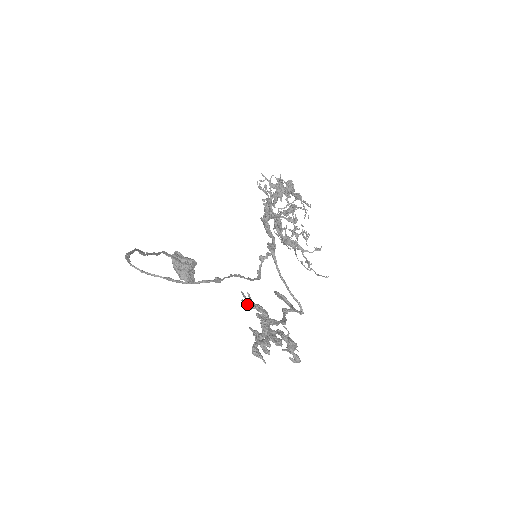
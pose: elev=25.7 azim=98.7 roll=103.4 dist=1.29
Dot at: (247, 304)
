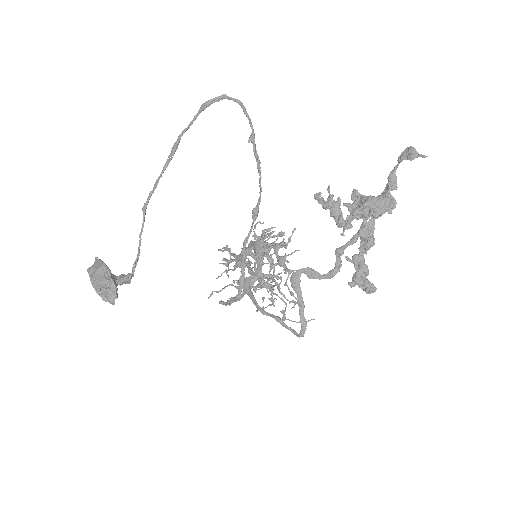
Dot at: (330, 195)
